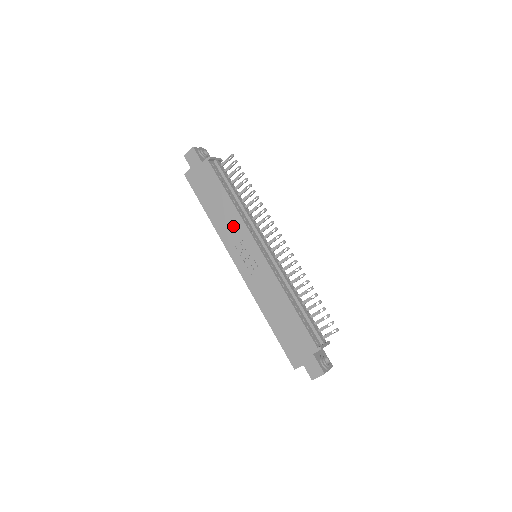
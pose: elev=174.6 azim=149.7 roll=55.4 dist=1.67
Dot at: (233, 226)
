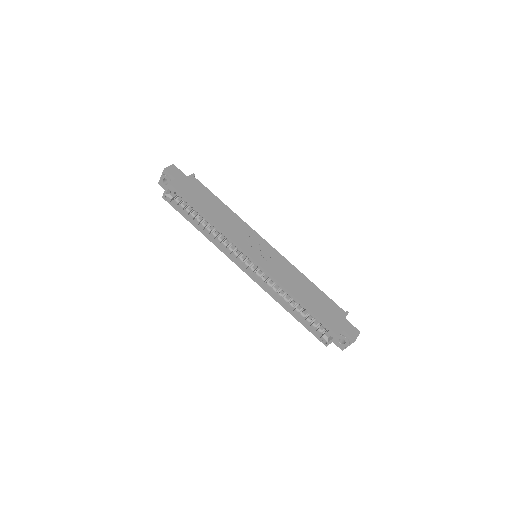
Dot at: (236, 225)
